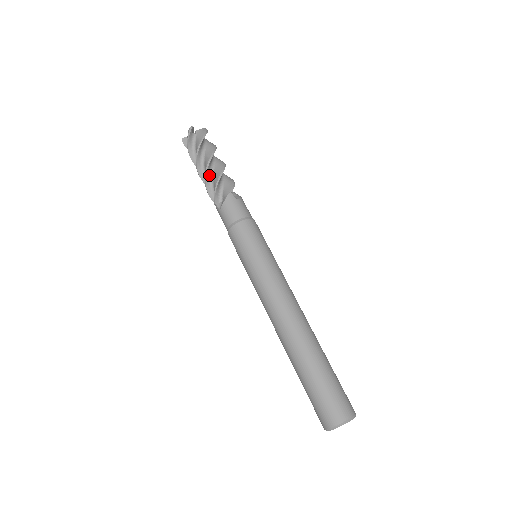
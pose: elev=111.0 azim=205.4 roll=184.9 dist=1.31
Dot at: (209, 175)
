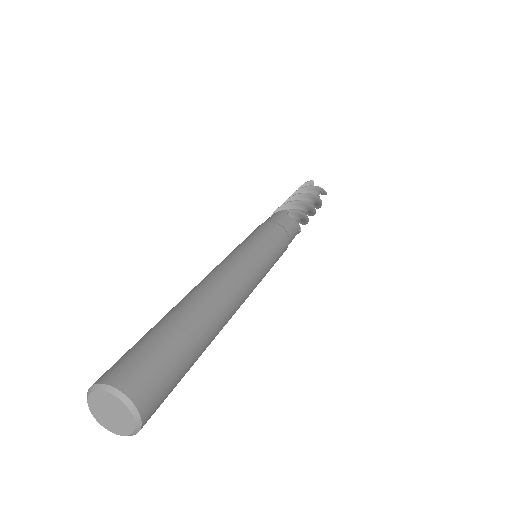
Dot at: occluded
